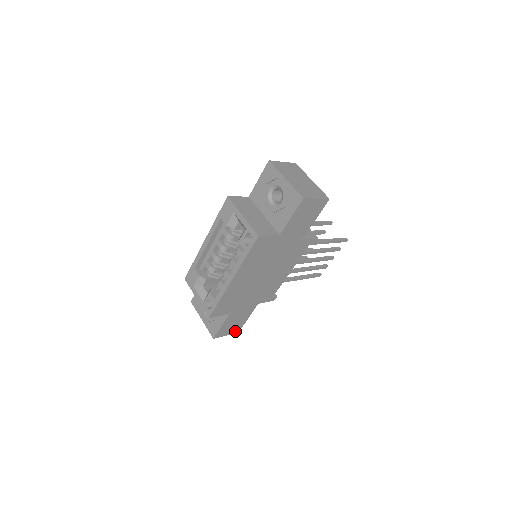
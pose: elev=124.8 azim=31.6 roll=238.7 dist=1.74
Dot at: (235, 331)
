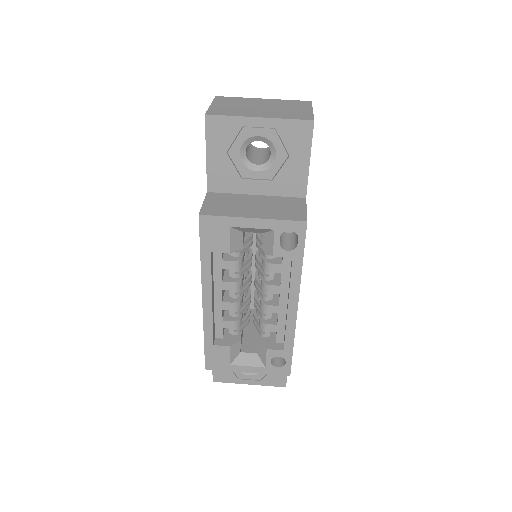
Dot at: occluded
